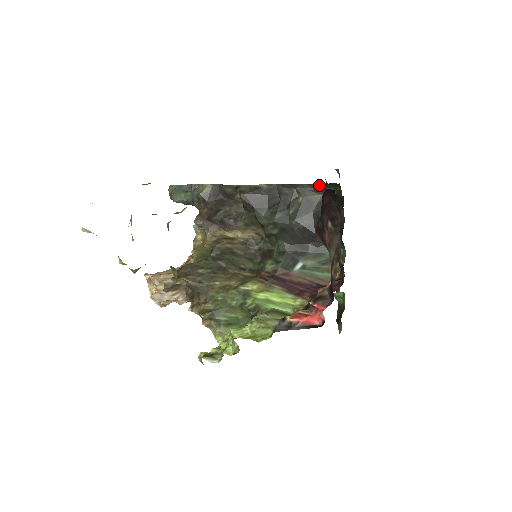
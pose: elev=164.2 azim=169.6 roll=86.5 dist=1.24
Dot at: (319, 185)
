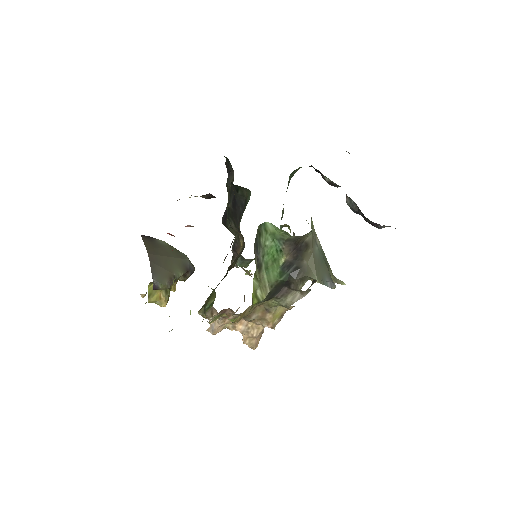
Dot at: (228, 169)
